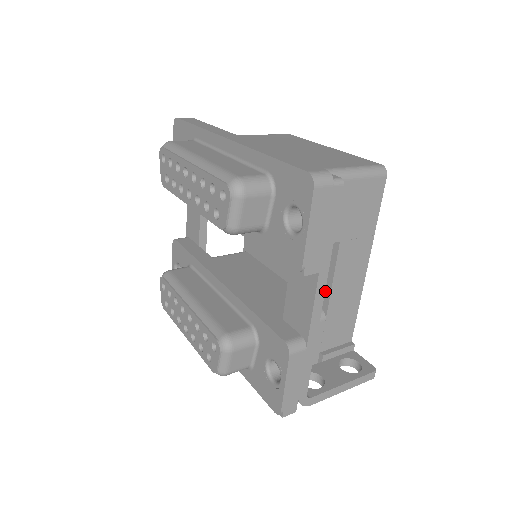
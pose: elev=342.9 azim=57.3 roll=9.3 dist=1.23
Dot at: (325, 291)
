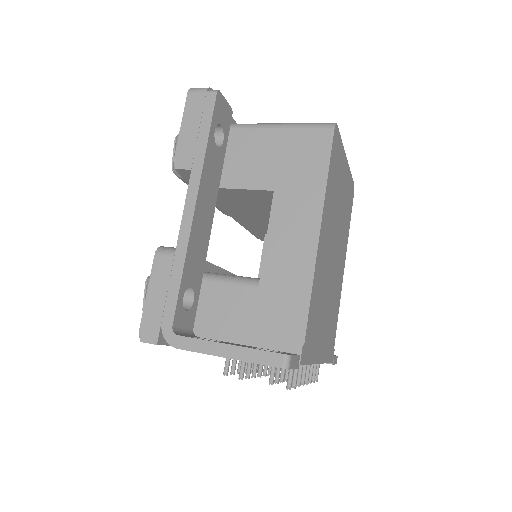
Dot at: occluded
